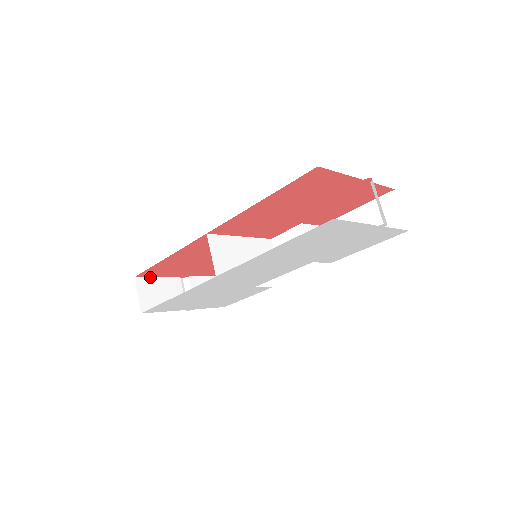
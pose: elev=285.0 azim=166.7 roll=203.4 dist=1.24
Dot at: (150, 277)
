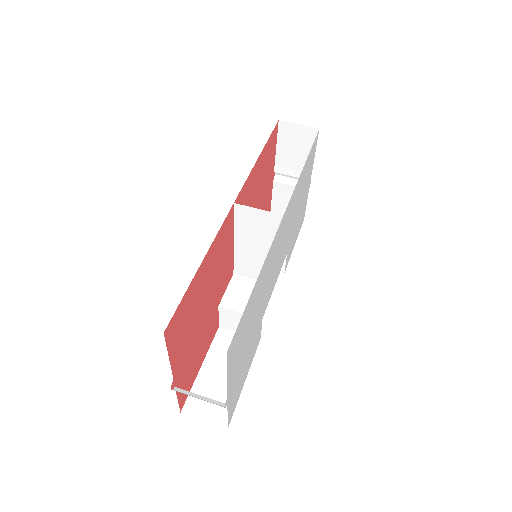
Dot at: (167, 349)
